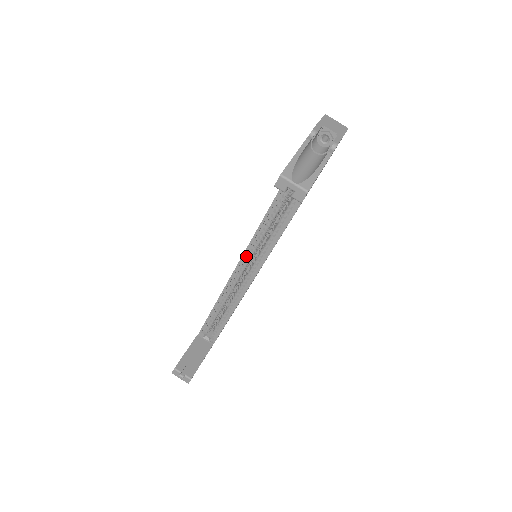
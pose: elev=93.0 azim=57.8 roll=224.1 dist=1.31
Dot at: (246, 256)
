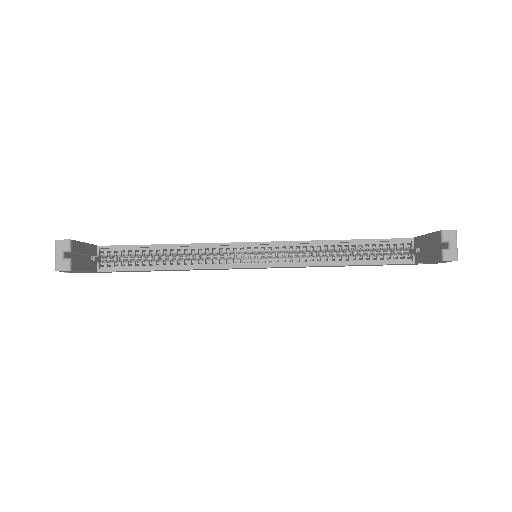
Dot at: (264, 246)
